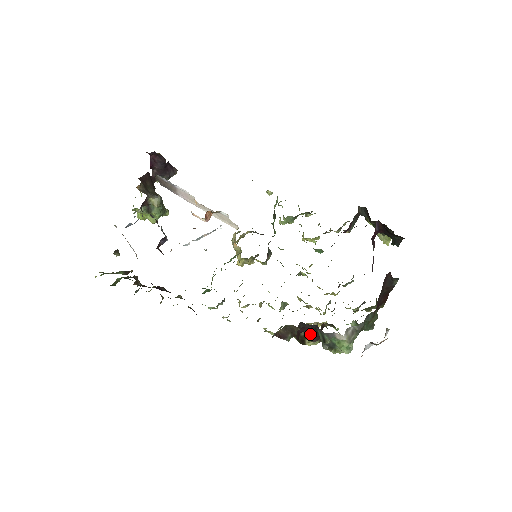
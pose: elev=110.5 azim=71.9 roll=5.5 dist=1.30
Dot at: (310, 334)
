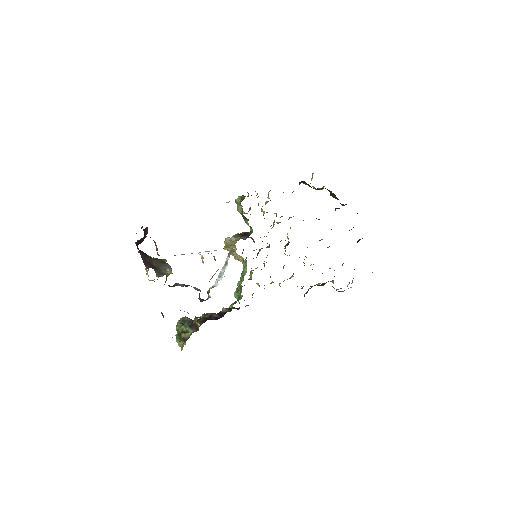
Dot at: (322, 285)
